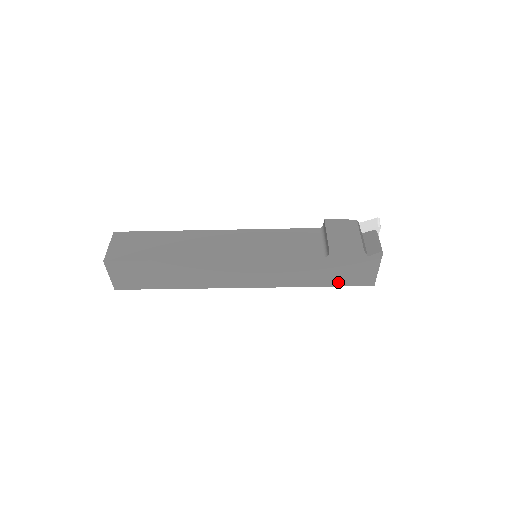
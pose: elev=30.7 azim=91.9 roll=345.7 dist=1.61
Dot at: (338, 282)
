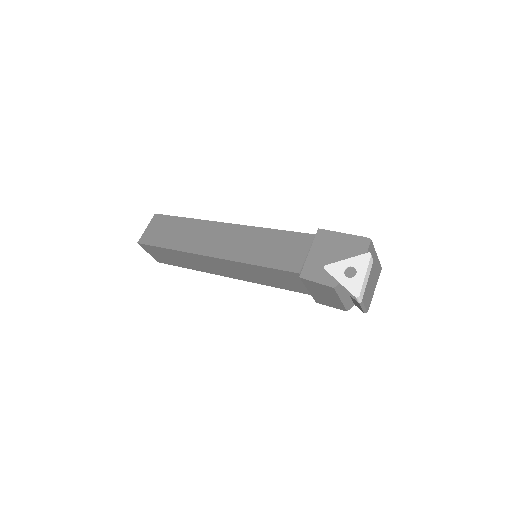
Dot at: occluded
